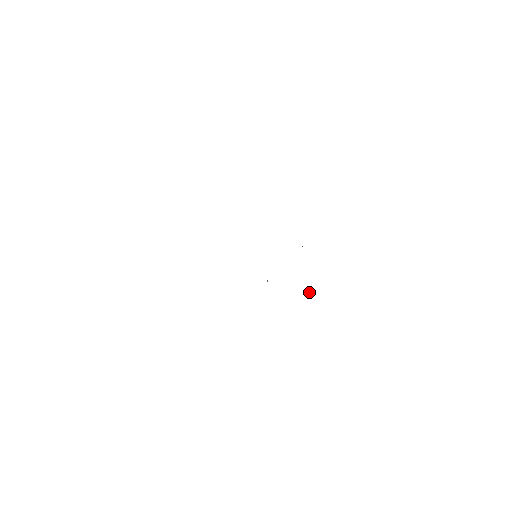
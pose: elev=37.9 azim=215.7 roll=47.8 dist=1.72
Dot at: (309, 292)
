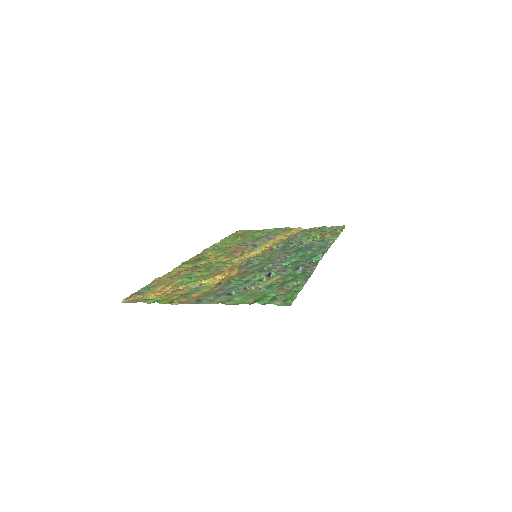
Dot at: (293, 230)
